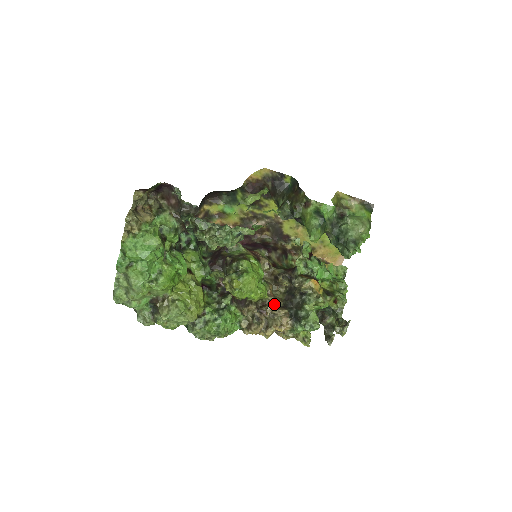
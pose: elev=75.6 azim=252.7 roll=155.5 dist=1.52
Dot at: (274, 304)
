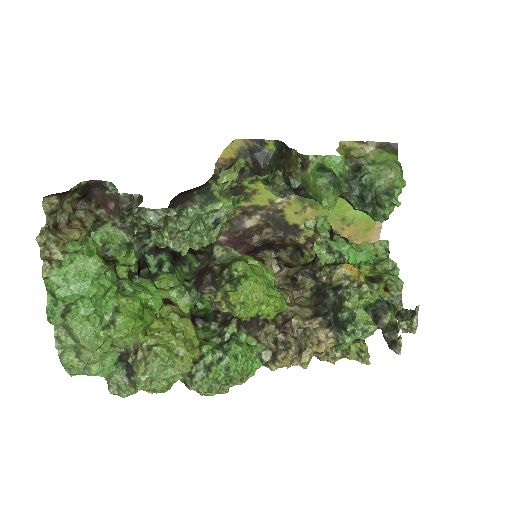
Dot at: (300, 315)
